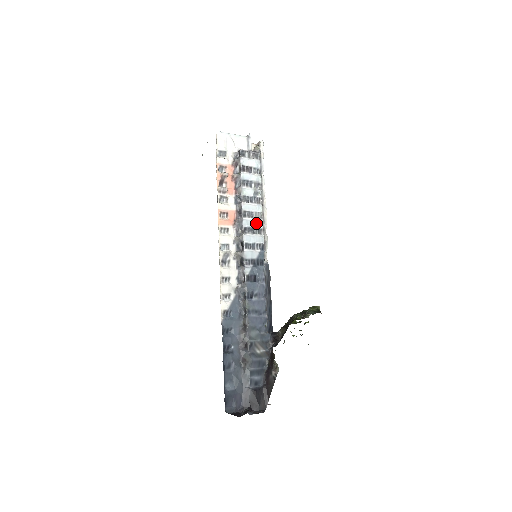
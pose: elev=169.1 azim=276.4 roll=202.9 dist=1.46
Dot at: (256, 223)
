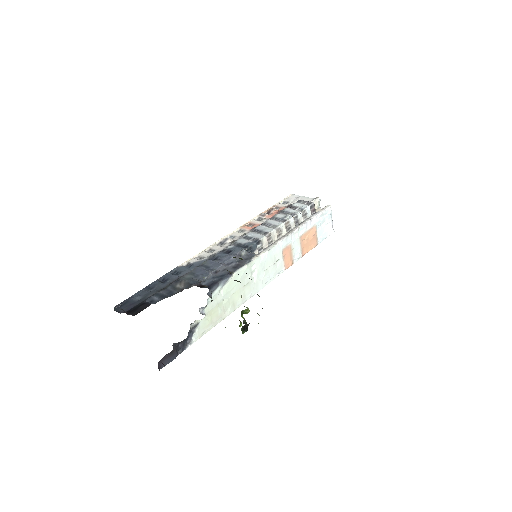
Dot at: (267, 229)
